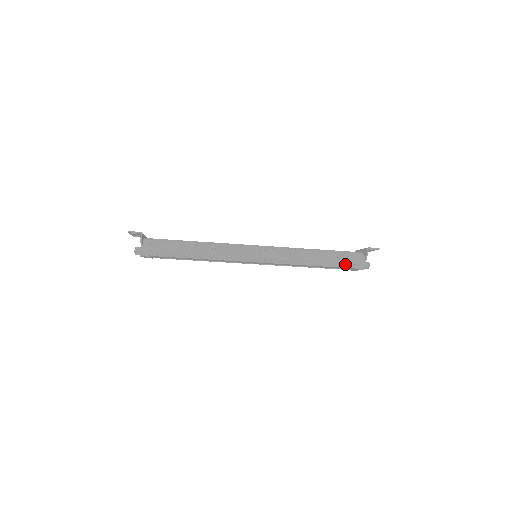
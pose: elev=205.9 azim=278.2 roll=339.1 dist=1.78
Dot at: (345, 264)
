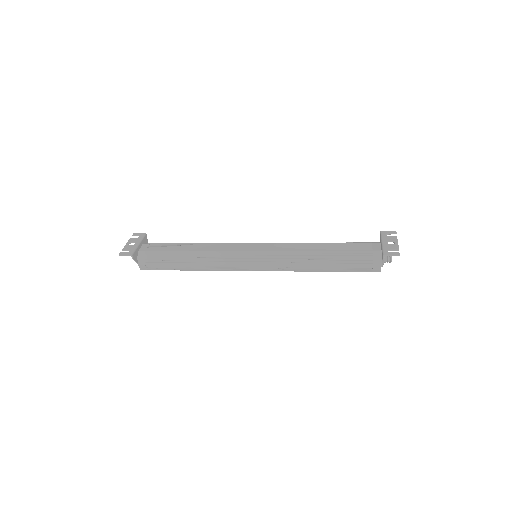
Dot at: (356, 269)
